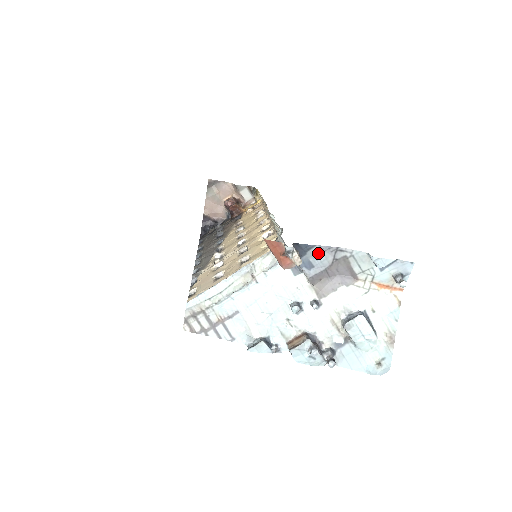
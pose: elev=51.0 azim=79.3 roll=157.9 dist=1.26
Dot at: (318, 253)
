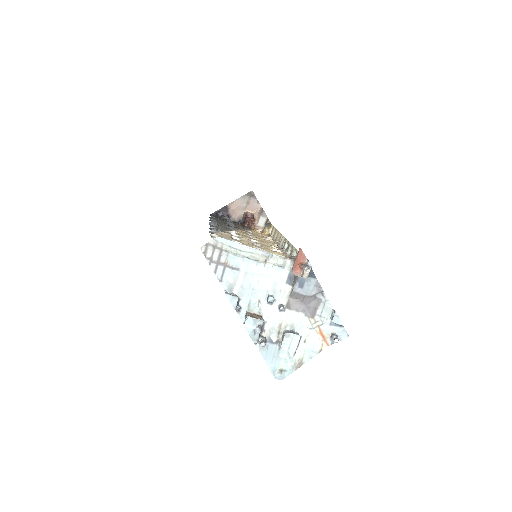
Dot at: (313, 283)
